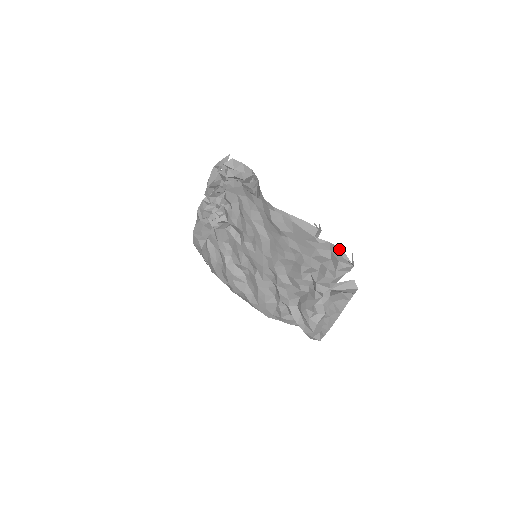
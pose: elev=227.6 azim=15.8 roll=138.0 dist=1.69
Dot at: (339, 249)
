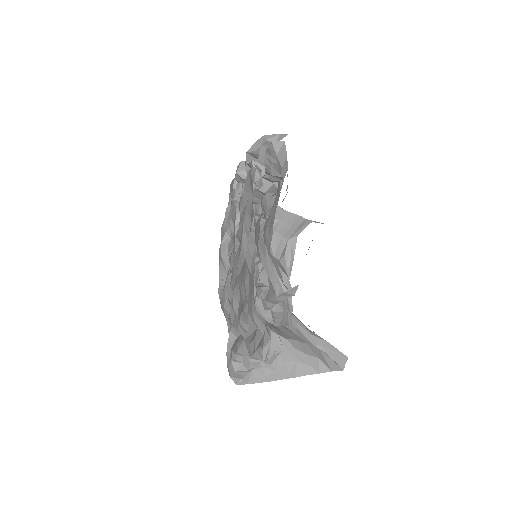
Dot at: (269, 335)
